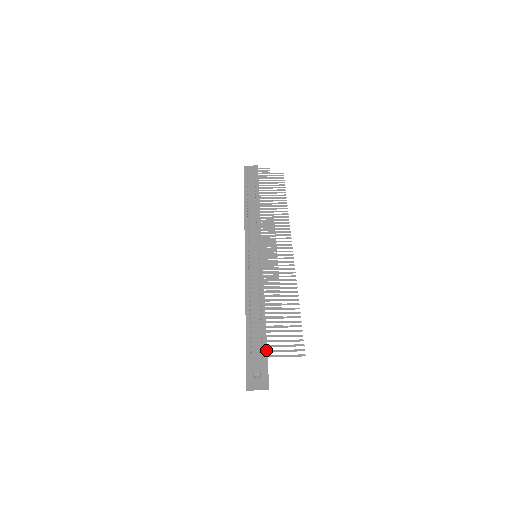
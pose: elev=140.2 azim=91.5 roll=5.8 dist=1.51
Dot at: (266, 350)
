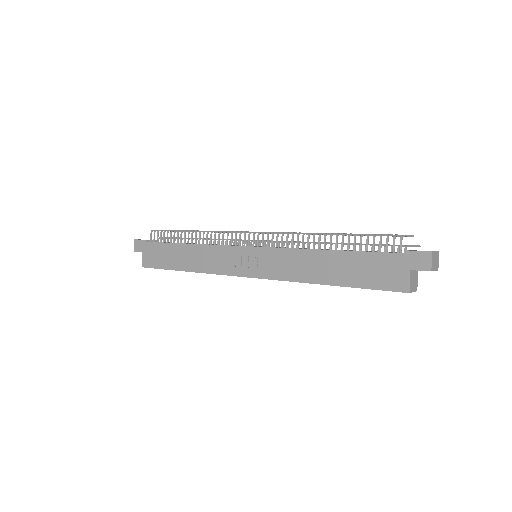
Dot at: occluded
